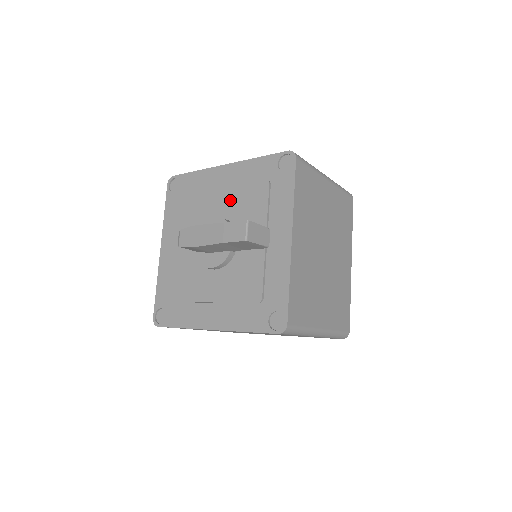
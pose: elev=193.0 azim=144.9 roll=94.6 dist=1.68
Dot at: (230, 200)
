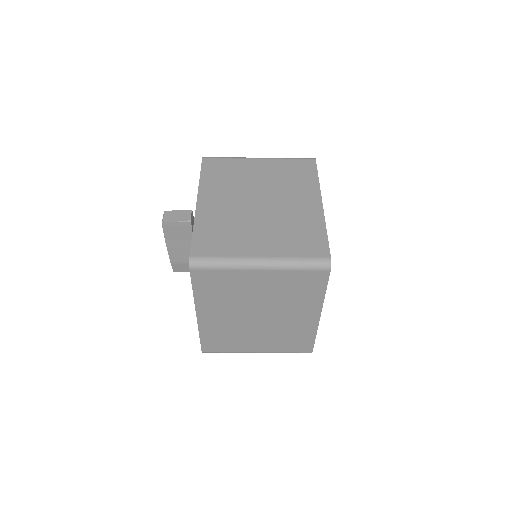
Dot at: occluded
